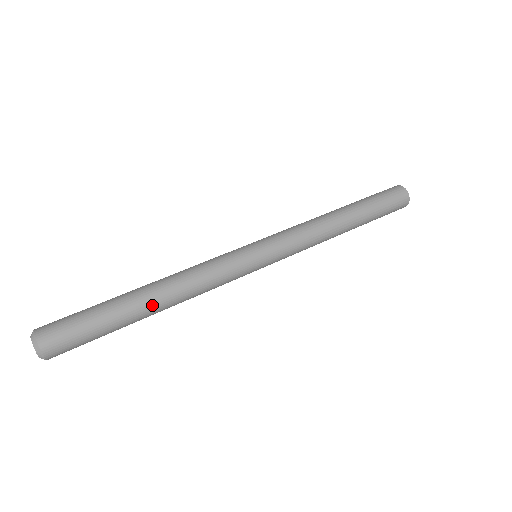
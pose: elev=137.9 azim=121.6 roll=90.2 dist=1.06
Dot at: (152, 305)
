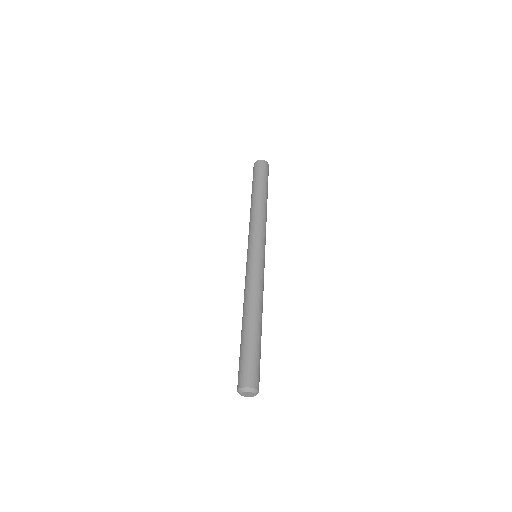
Dot at: occluded
